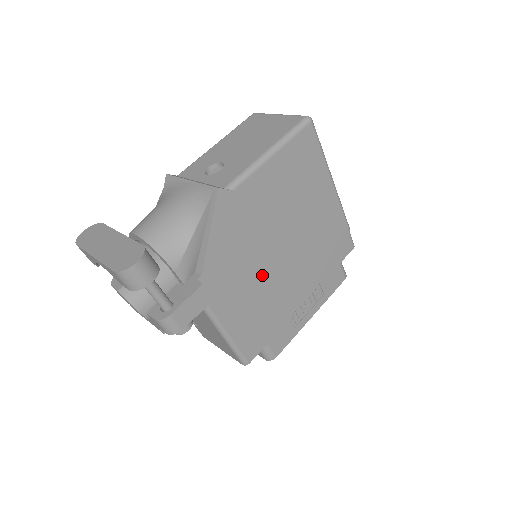
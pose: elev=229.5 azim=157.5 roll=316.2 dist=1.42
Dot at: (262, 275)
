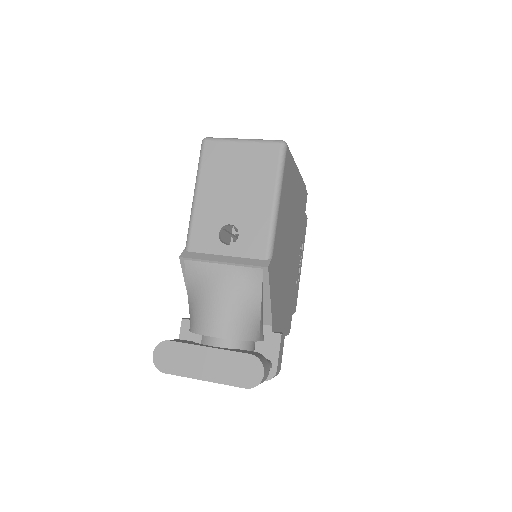
Dot at: (287, 280)
